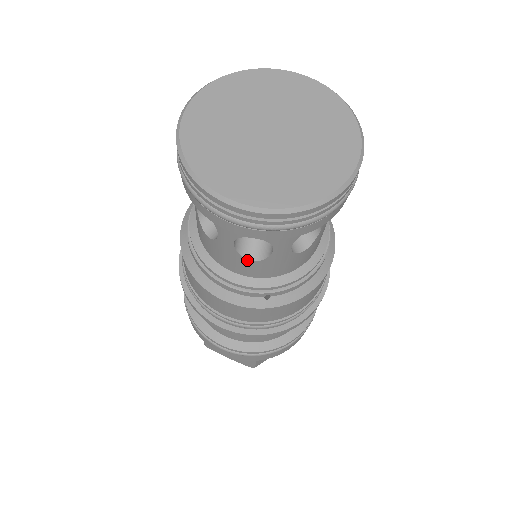
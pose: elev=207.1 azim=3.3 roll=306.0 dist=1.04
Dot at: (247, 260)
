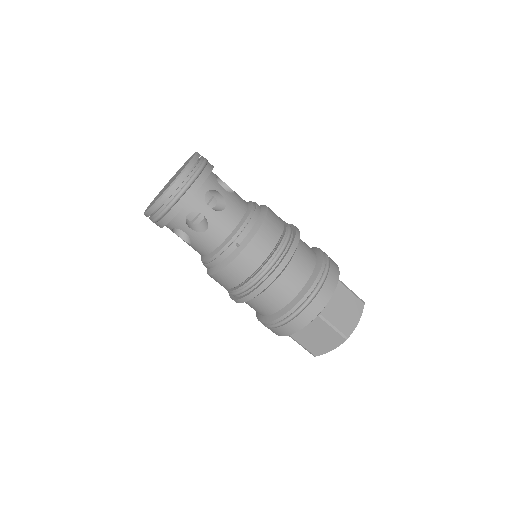
Dot at: (205, 232)
